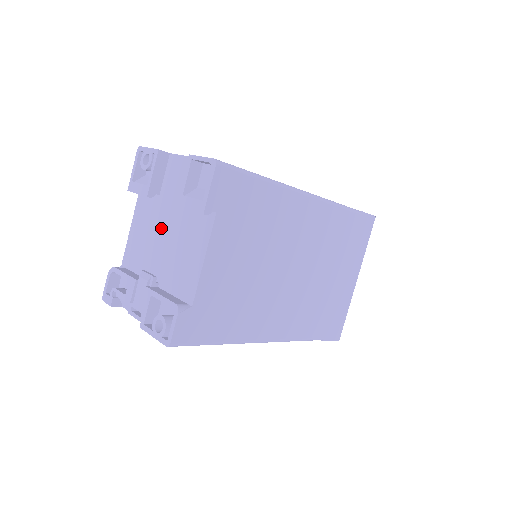
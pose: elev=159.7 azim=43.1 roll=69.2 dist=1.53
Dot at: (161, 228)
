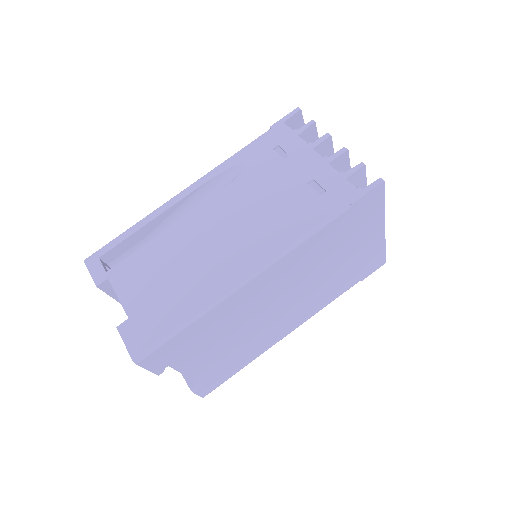
Dot at: occluded
